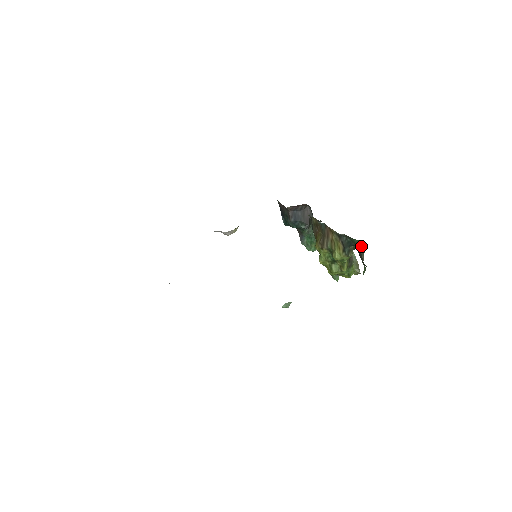
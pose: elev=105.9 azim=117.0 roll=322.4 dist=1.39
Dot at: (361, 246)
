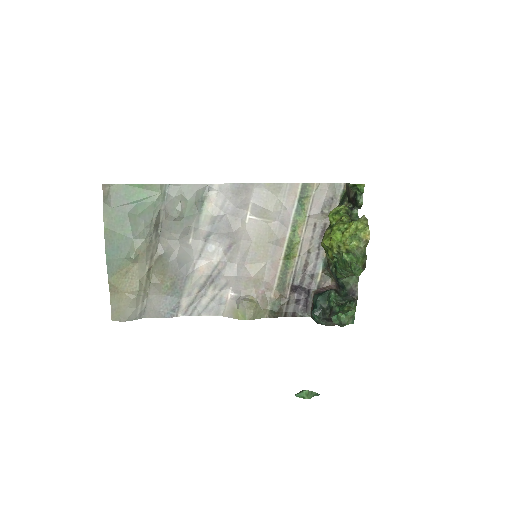
Dot at: occluded
